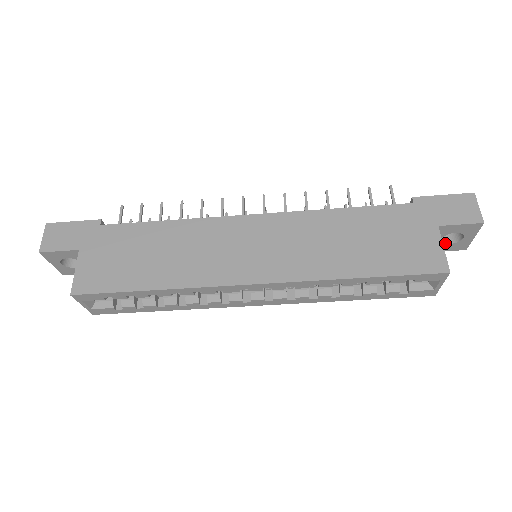
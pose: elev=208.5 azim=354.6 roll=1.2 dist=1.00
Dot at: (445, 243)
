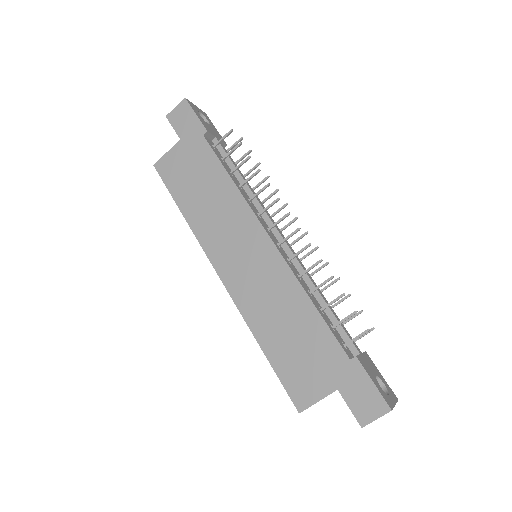
Dot at: occluded
